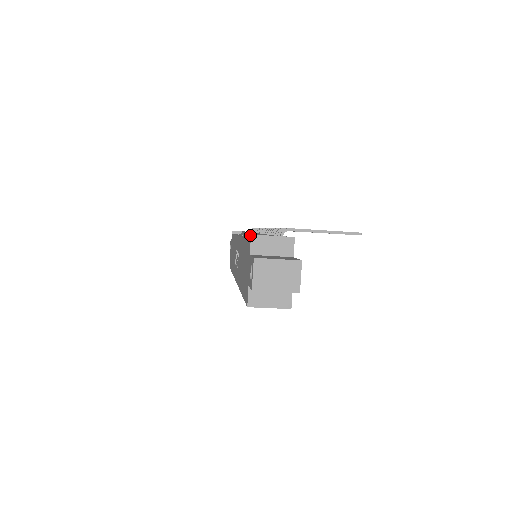
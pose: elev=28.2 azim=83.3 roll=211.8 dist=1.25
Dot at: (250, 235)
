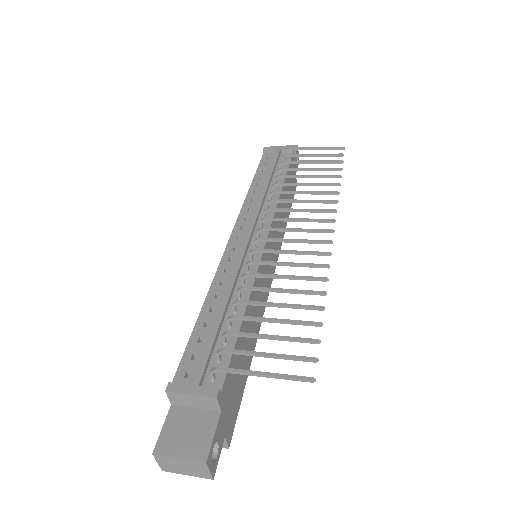
Dot at: (167, 386)
